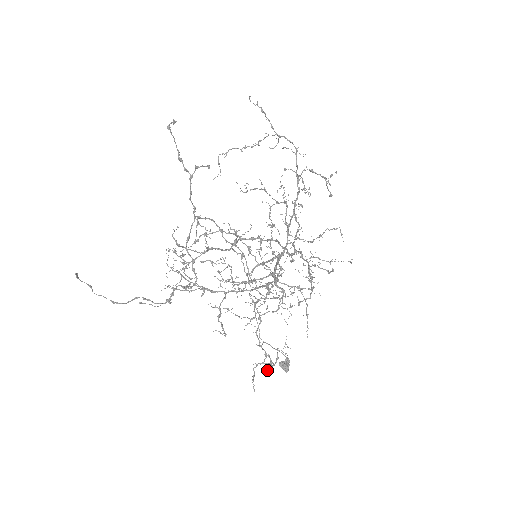
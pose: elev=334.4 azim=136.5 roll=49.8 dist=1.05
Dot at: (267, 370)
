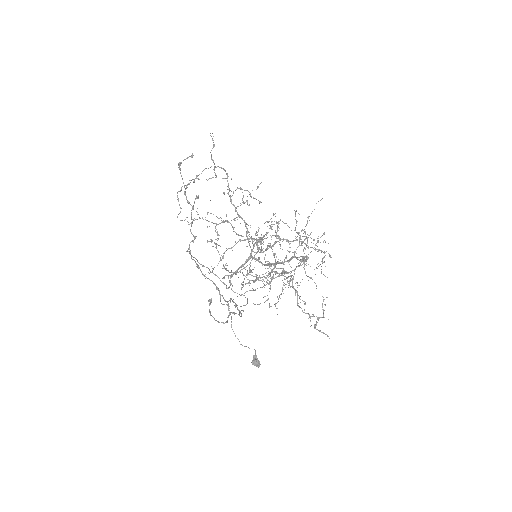
Dot at: occluded
